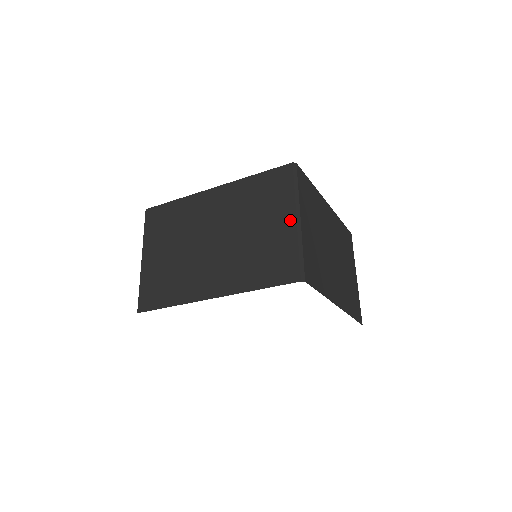
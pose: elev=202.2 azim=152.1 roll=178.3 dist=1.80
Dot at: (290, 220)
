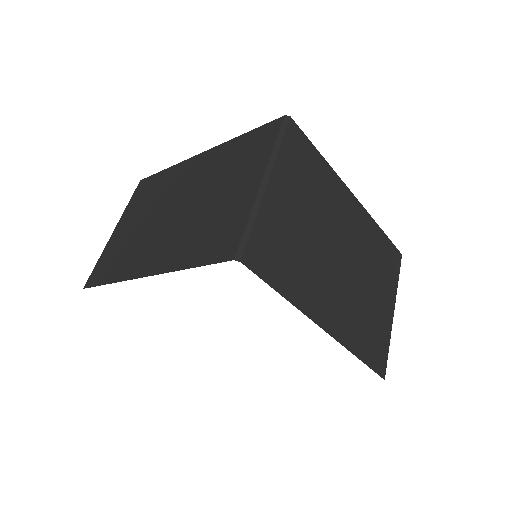
Dot at: (254, 182)
